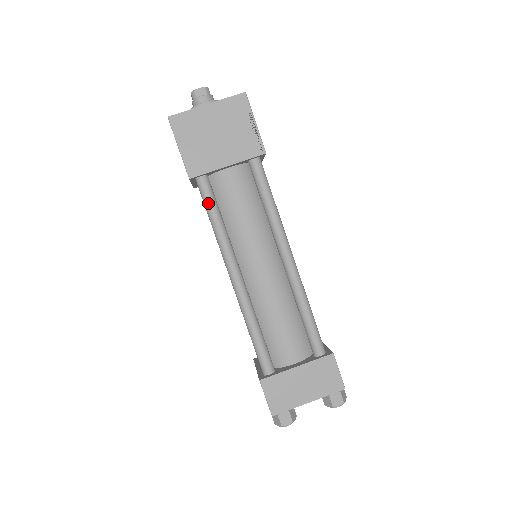
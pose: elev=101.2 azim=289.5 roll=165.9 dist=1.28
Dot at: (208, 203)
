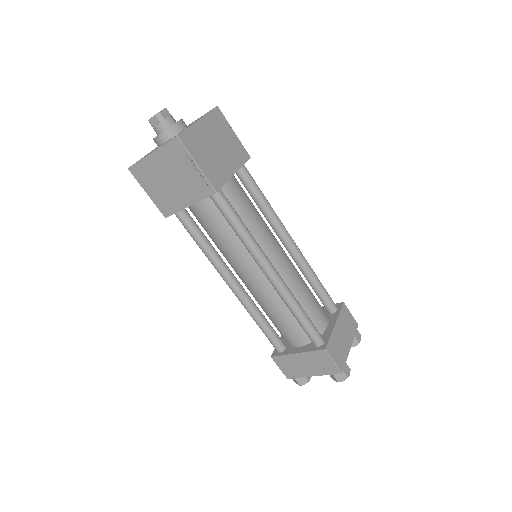
Dot at: (233, 213)
